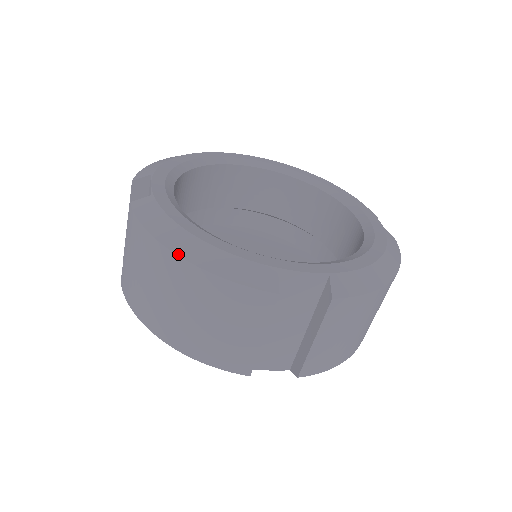
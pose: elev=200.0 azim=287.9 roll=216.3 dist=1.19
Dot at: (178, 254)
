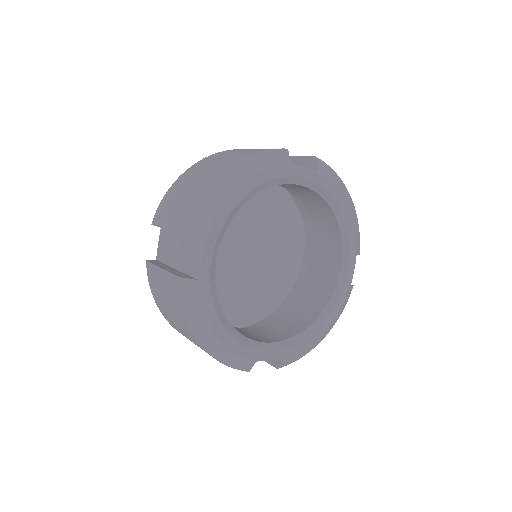
Dot at: (201, 345)
